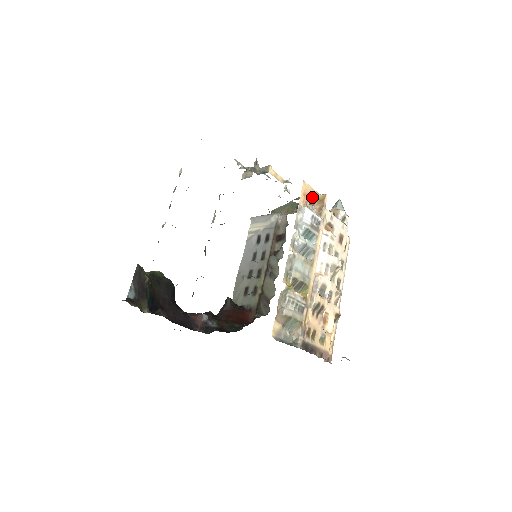
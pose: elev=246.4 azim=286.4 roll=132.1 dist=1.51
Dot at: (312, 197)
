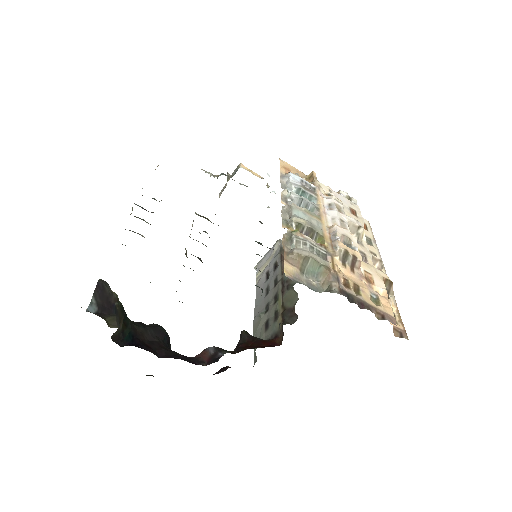
Dot at: occluded
